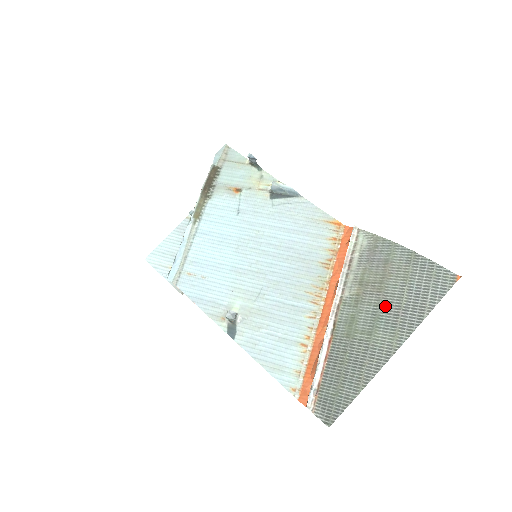
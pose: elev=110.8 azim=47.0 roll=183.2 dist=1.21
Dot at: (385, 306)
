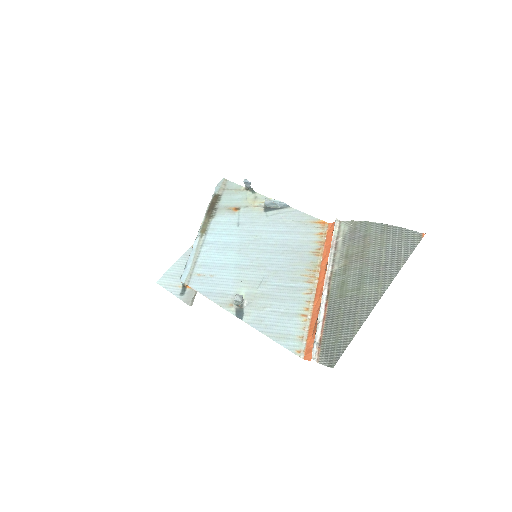
Dot at: (368, 267)
